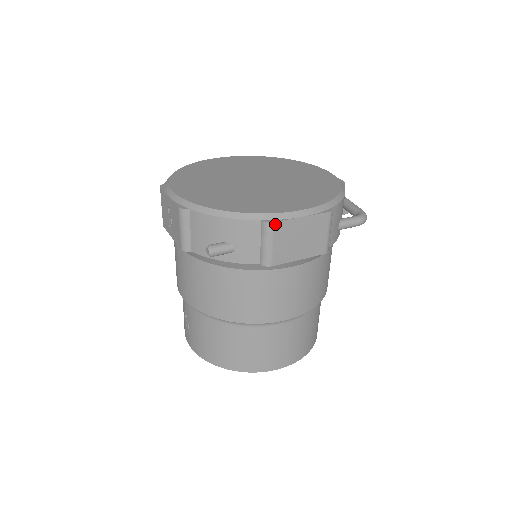
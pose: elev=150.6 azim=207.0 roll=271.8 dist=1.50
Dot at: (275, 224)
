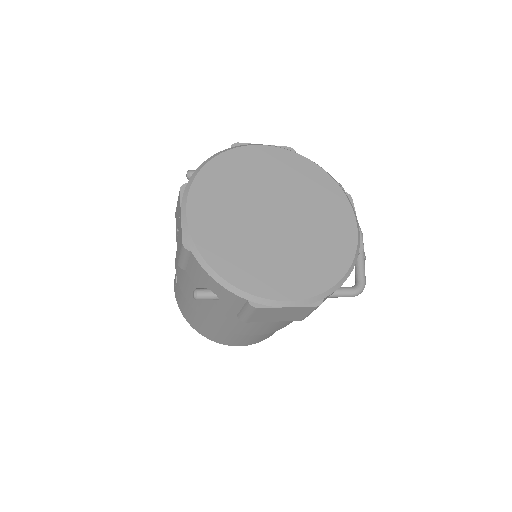
Dot at: (258, 308)
